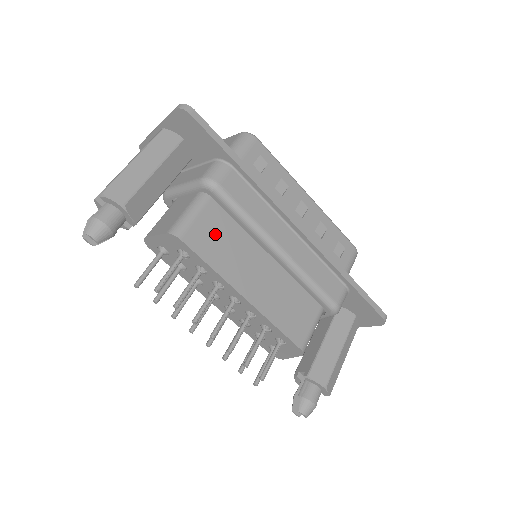
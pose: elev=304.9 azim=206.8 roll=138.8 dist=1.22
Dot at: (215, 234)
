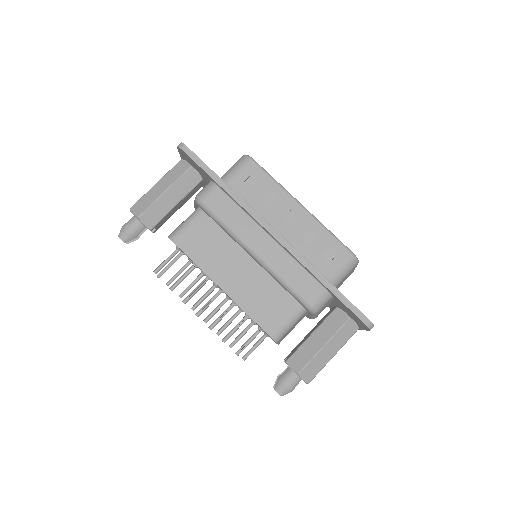
Dot at: (203, 238)
